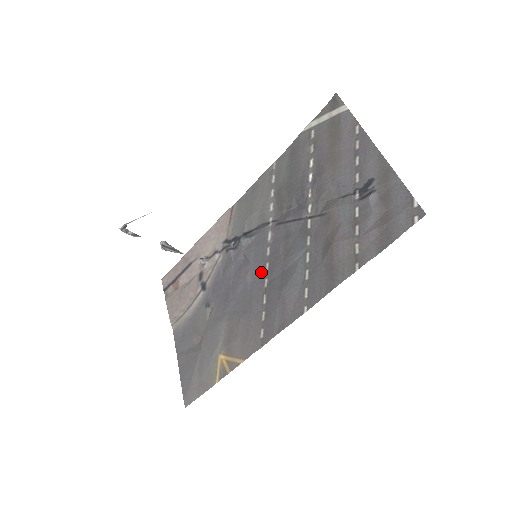
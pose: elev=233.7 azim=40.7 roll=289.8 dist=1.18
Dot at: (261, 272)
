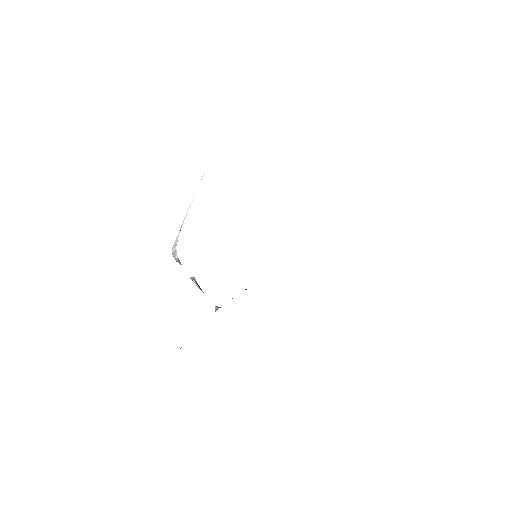
Dot at: occluded
